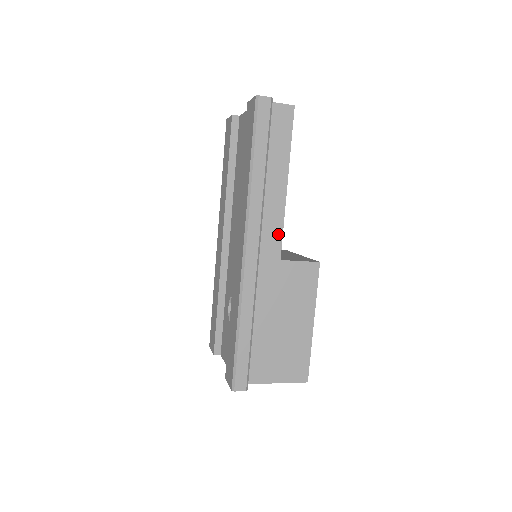
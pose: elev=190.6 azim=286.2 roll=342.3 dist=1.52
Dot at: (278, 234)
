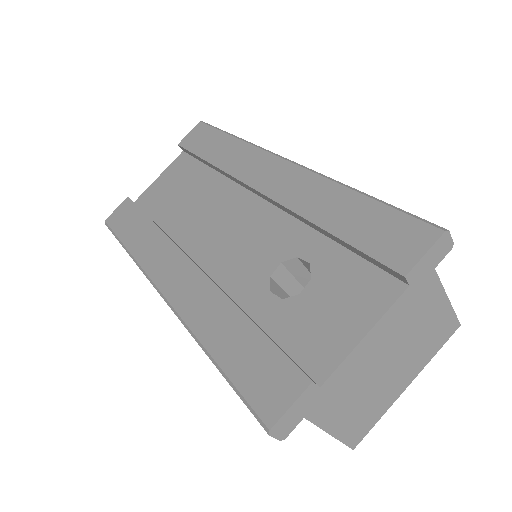
Dot at: occluded
